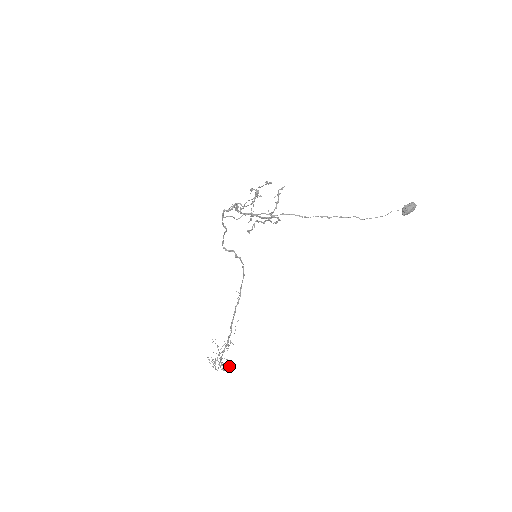
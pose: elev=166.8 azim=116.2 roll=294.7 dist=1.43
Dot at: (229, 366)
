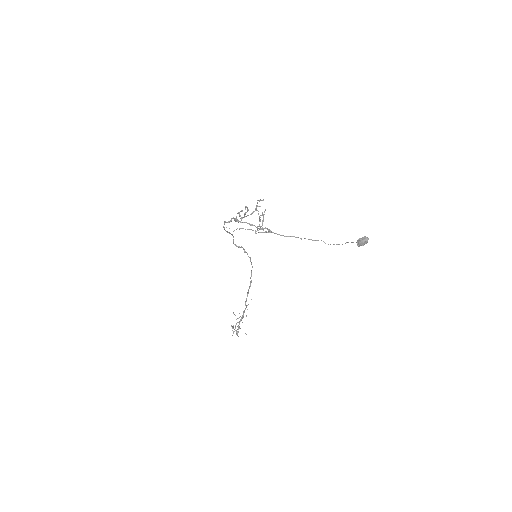
Dot at: (245, 333)
